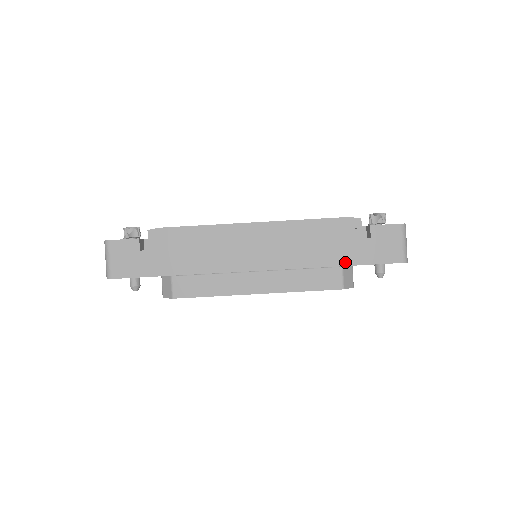
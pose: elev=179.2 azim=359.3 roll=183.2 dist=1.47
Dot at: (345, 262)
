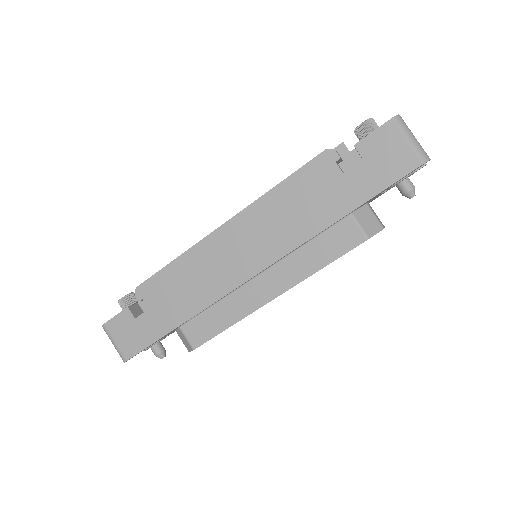
Dot at: (349, 207)
